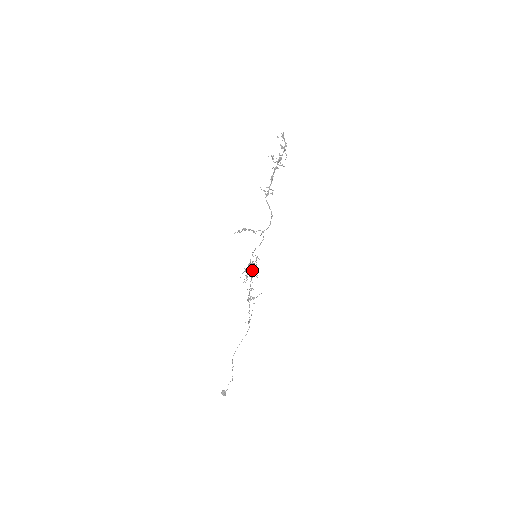
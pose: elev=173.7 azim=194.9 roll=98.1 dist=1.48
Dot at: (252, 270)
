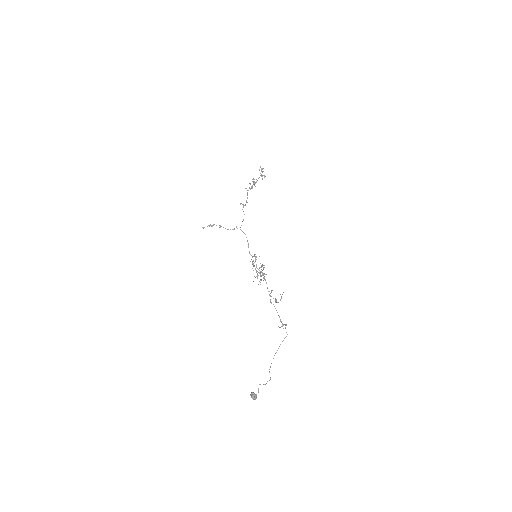
Dot at: (259, 270)
